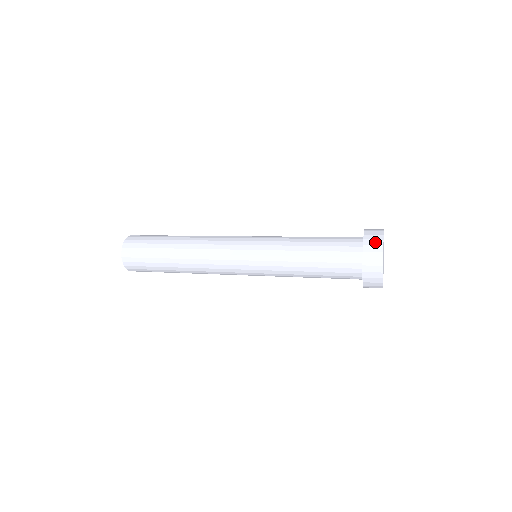
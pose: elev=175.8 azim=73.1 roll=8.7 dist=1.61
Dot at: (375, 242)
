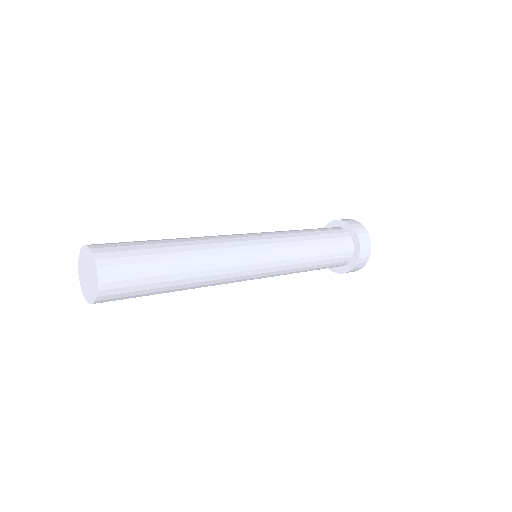
Dot at: (359, 226)
